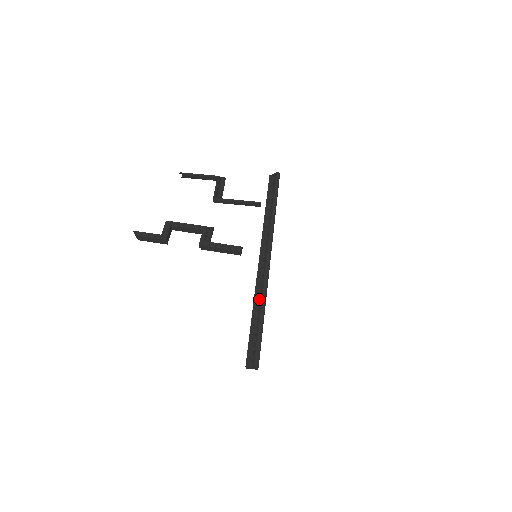
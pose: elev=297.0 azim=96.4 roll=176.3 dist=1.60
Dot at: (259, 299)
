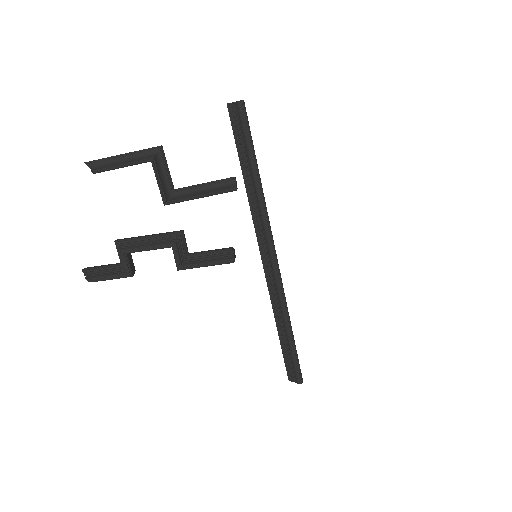
Dot at: (280, 313)
